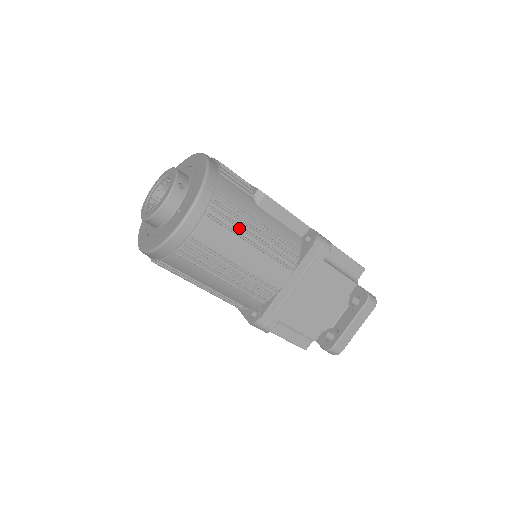
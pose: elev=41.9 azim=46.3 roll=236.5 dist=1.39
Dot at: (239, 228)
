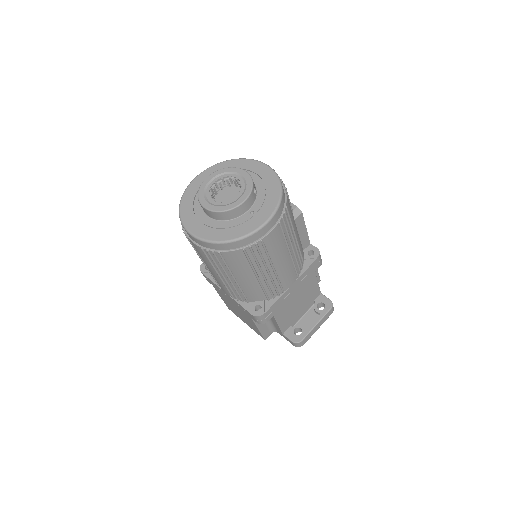
Dot at: (288, 238)
